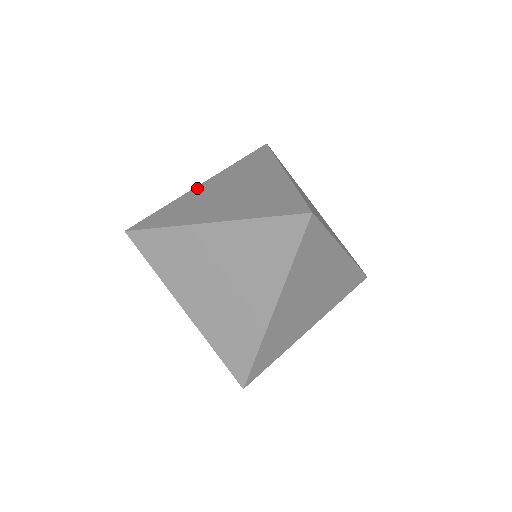
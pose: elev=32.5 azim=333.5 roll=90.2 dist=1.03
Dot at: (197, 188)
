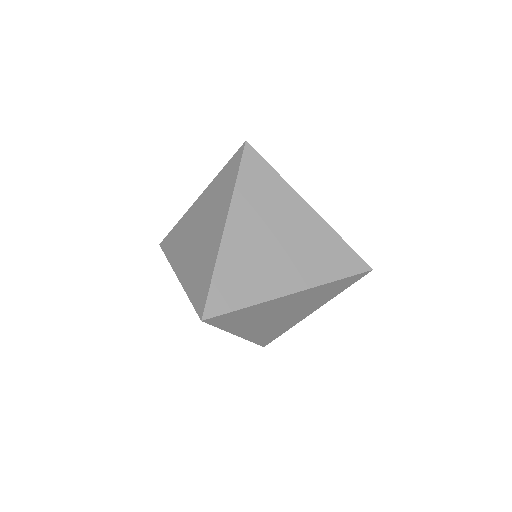
Dot at: occluded
